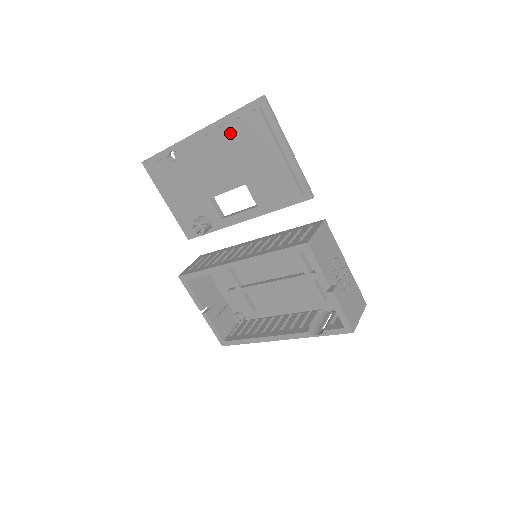
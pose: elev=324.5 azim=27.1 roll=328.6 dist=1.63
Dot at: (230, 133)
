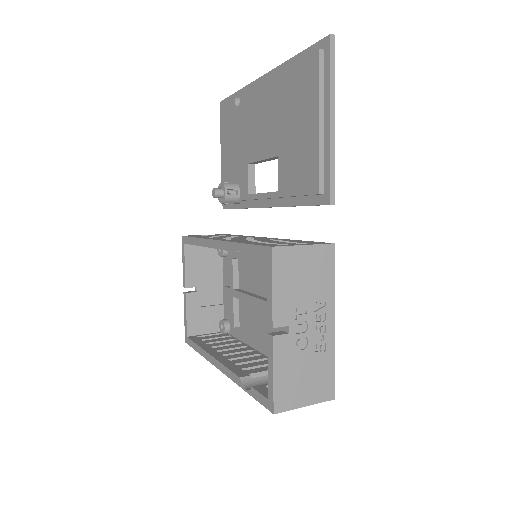
Dot at: (286, 81)
